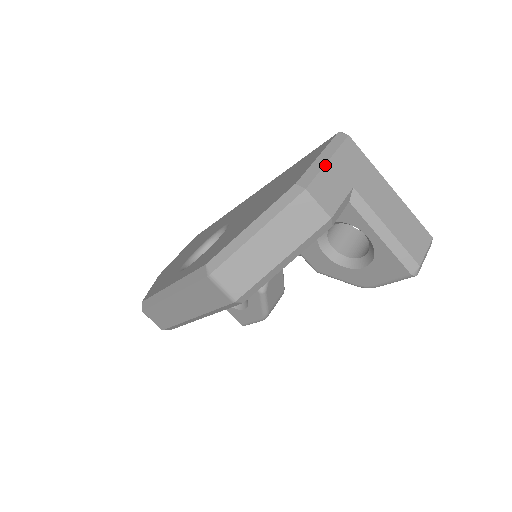
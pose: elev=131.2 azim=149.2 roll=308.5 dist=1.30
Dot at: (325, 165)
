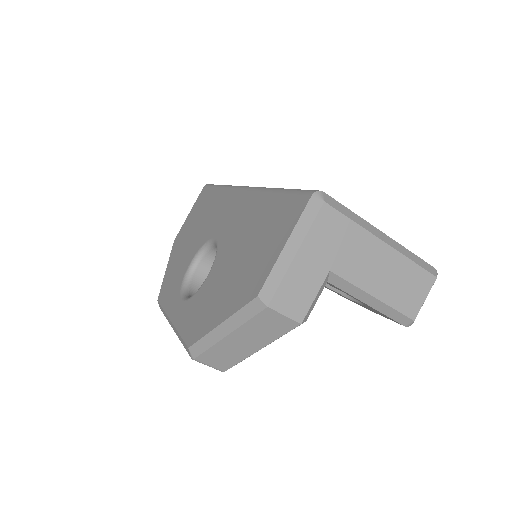
Dot at: (291, 263)
